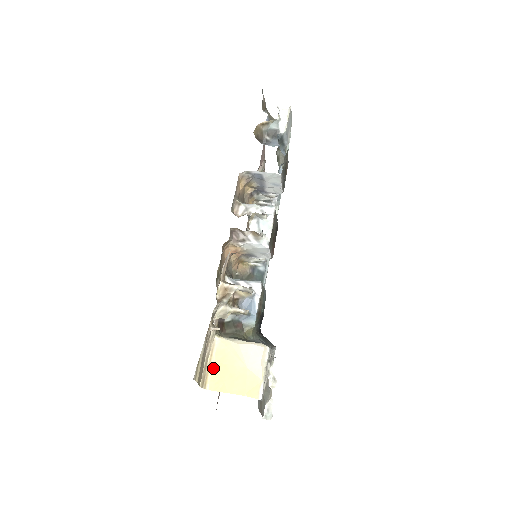
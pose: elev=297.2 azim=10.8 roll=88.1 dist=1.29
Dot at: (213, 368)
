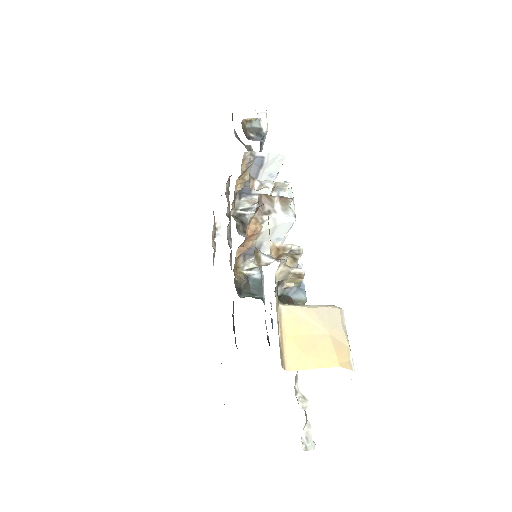
Dot at: (287, 343)
